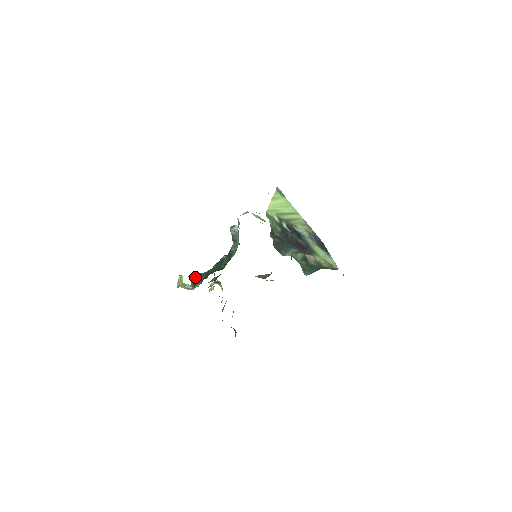
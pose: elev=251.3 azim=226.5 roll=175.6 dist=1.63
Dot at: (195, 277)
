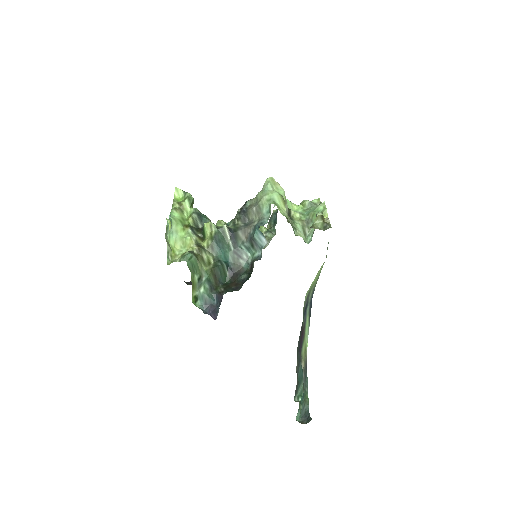
Dot at: (195, 270)
